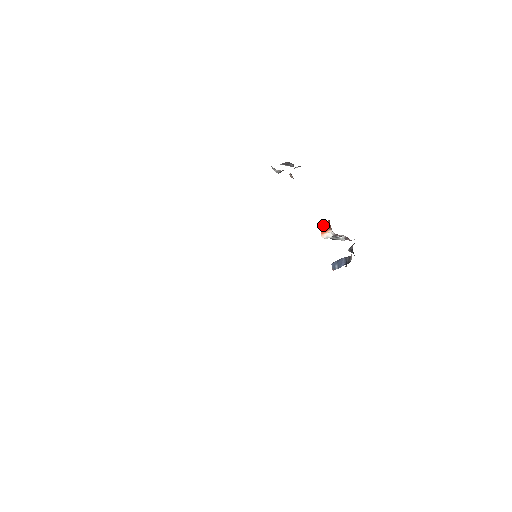
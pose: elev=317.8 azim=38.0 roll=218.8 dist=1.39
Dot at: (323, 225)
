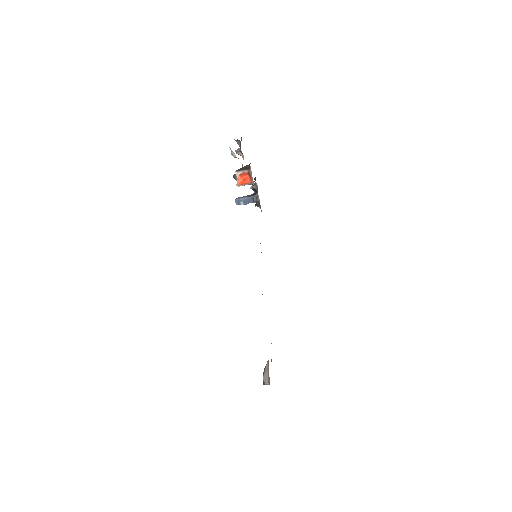
Dot at: (242, 178)
